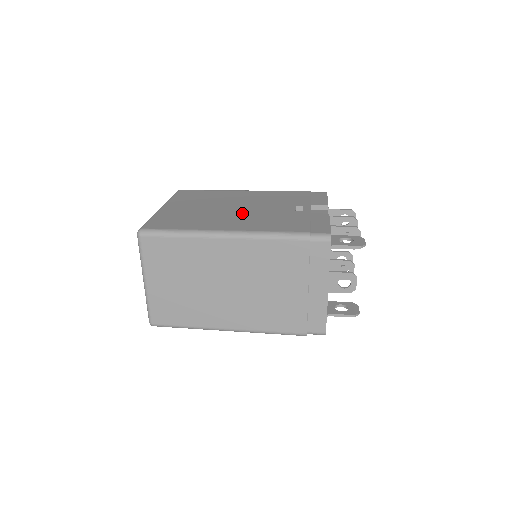
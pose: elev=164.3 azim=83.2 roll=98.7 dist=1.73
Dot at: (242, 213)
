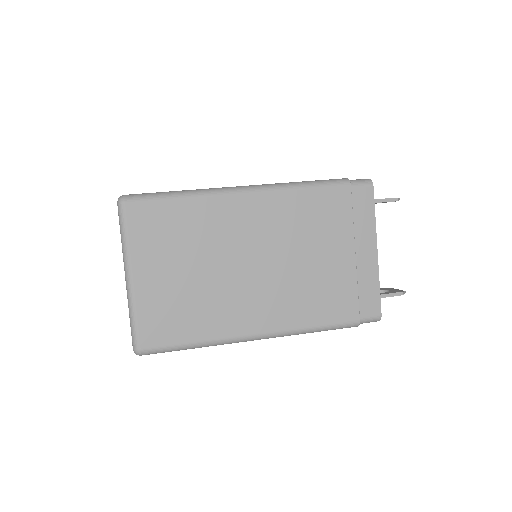
Dot at: occluded
